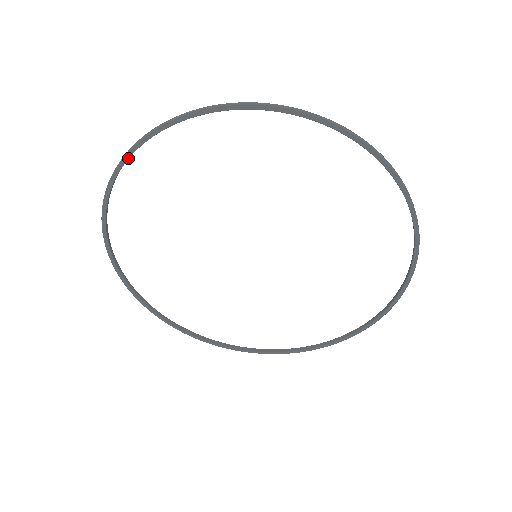
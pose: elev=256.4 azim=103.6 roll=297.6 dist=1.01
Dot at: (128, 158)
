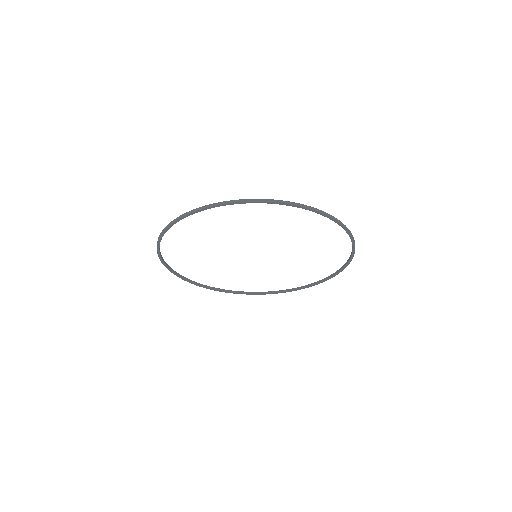
Dot at: (165, 232)
